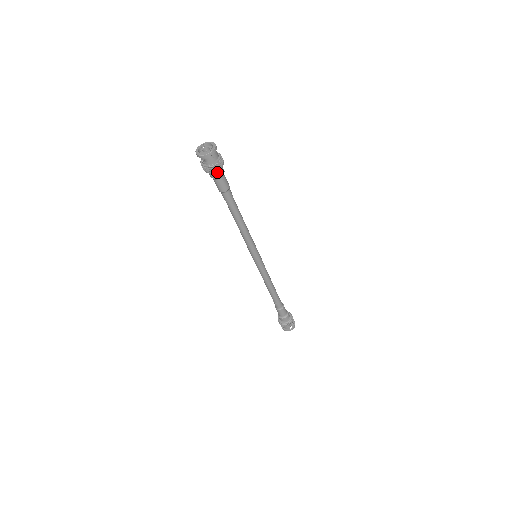
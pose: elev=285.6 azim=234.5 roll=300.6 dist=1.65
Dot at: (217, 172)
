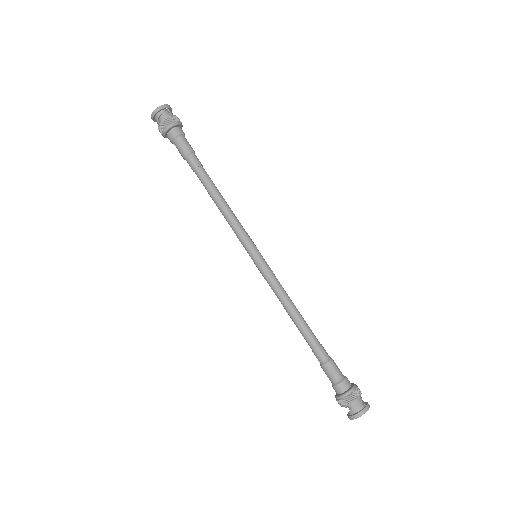
Dot at: (177, 128)
